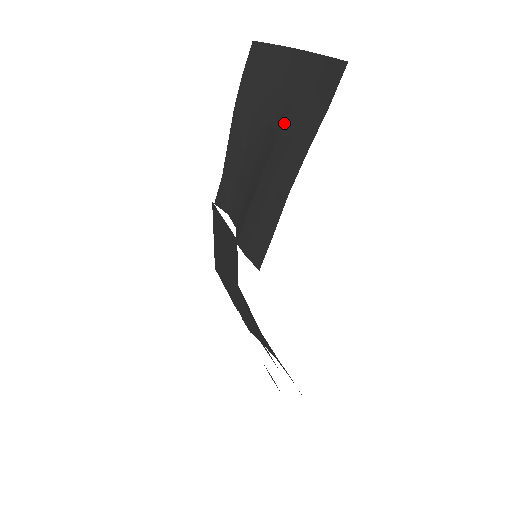
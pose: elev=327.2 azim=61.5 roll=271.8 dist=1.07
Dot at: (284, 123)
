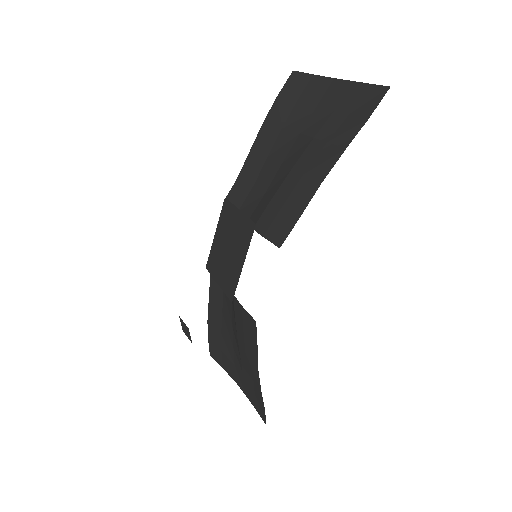
Dot at: (319, 131)
